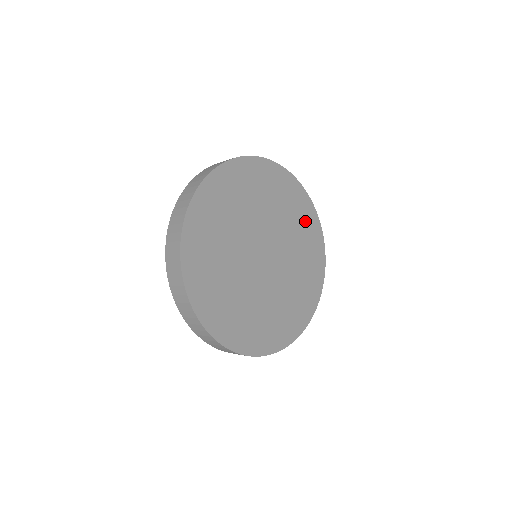
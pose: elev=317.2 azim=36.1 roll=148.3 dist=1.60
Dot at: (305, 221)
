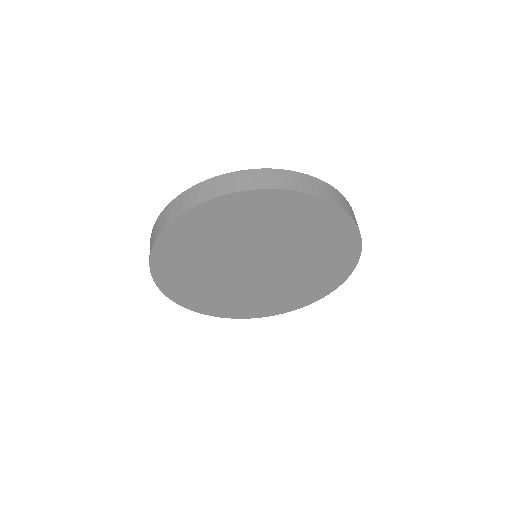
Dot at: (336, 257)
